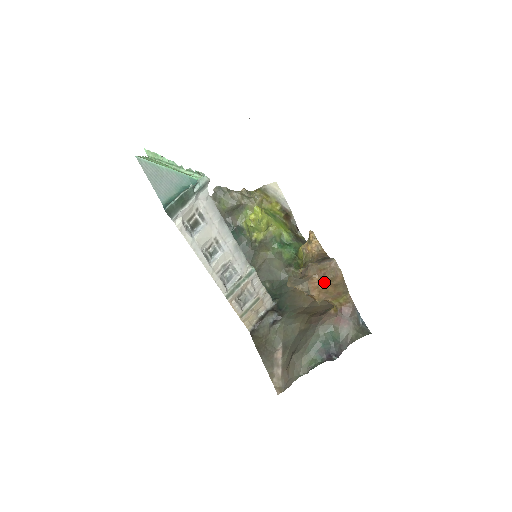
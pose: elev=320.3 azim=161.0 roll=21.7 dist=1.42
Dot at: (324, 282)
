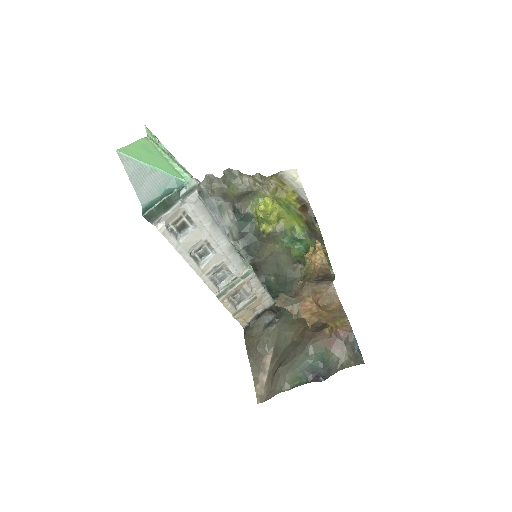
Dot at: (318, 306)
